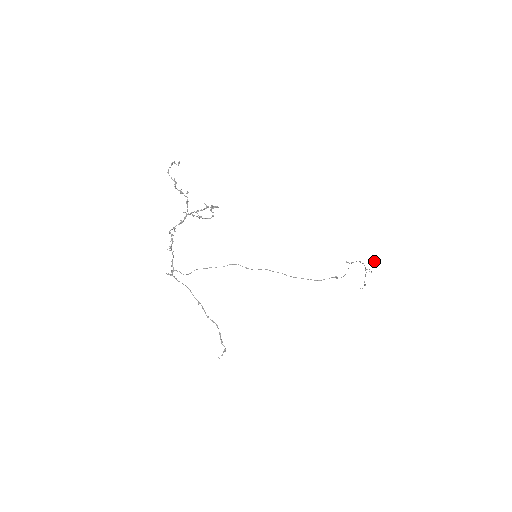
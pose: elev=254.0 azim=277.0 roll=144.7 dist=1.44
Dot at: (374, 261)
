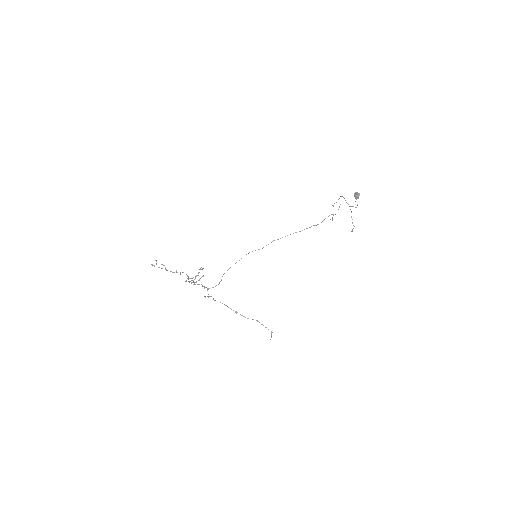
Dot at: (355, 195)
